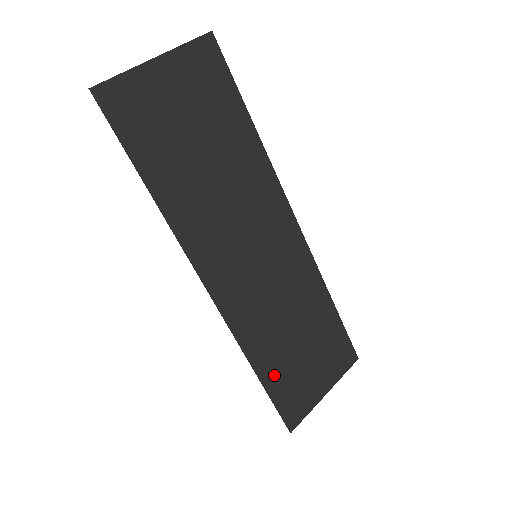
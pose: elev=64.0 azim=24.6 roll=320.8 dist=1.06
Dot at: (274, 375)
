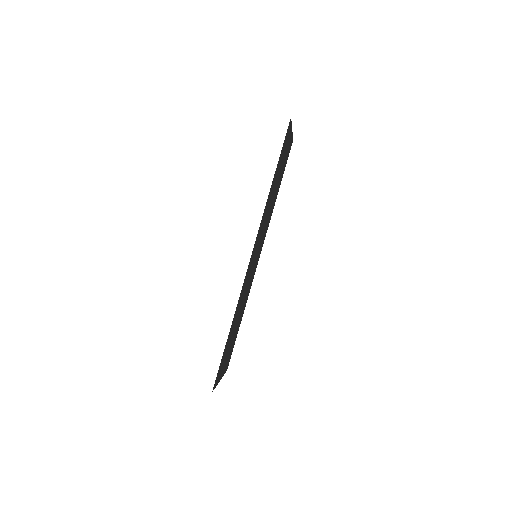
Dot at: occluded
